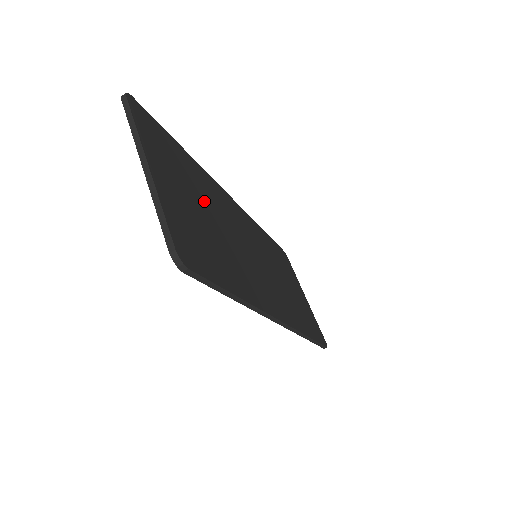
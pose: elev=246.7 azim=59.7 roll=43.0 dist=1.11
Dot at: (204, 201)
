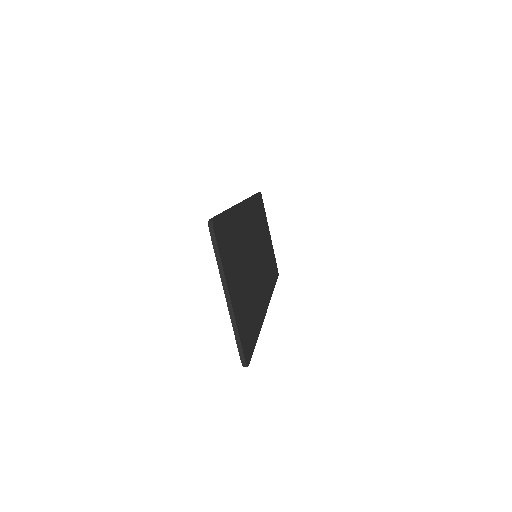
Dot at: (241, 260)
